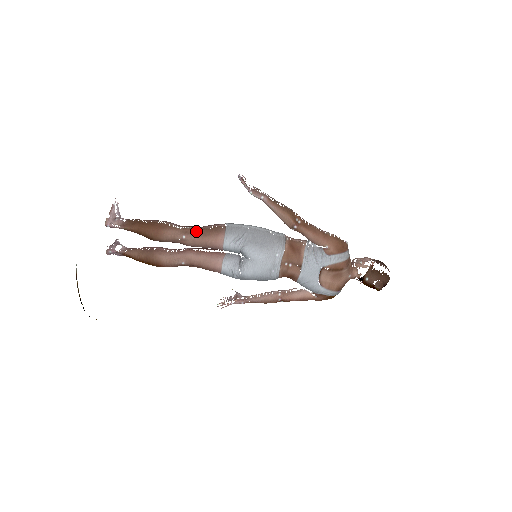
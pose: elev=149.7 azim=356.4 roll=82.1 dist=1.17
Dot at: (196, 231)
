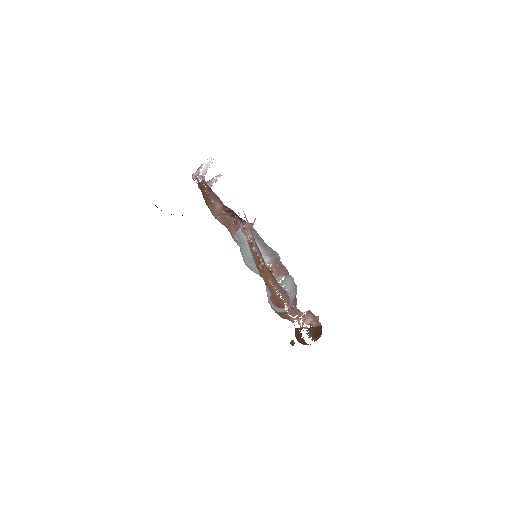
Dot at: (225, 218)
